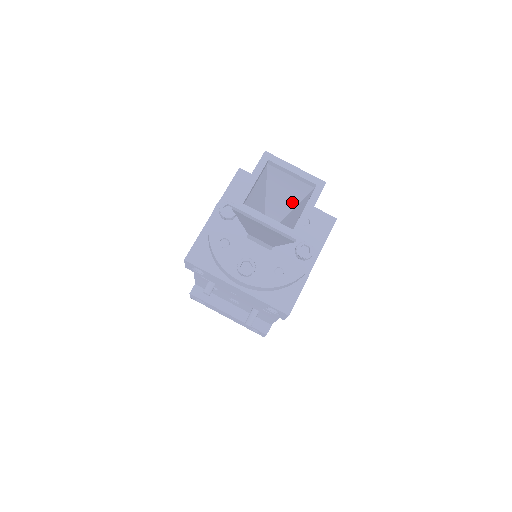
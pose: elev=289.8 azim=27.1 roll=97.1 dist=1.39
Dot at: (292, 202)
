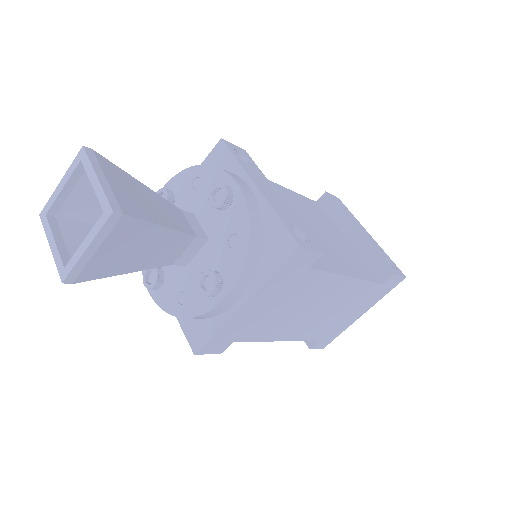
Dot at: occluded
